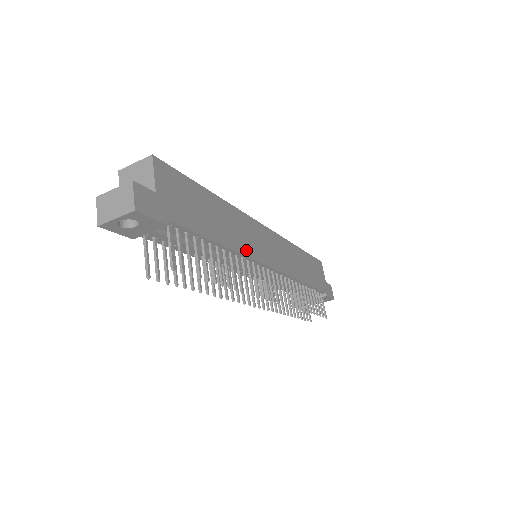
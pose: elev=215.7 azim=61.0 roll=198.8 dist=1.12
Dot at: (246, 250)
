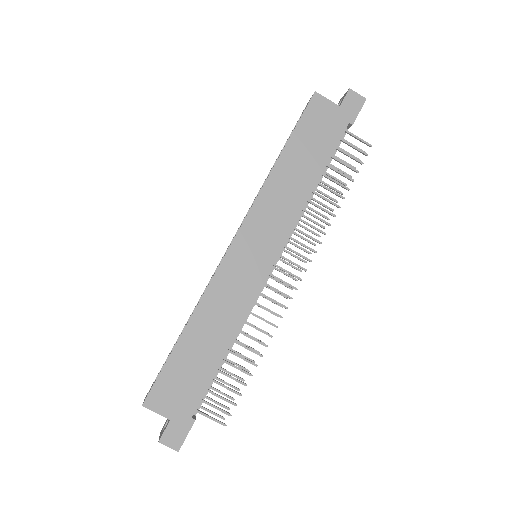
Dot at: (243, 308)
